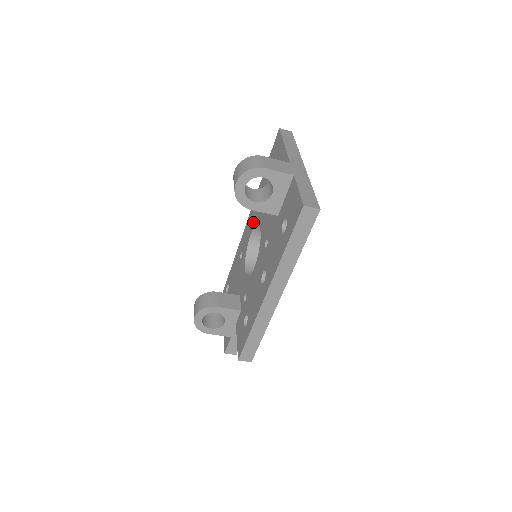
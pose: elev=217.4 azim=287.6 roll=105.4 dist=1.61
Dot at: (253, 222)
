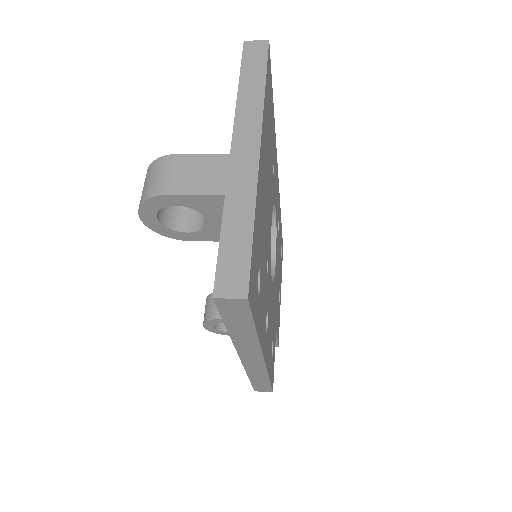
Dot at: occluded
